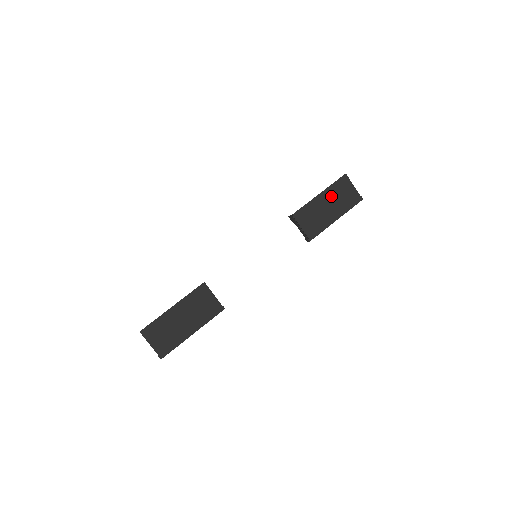
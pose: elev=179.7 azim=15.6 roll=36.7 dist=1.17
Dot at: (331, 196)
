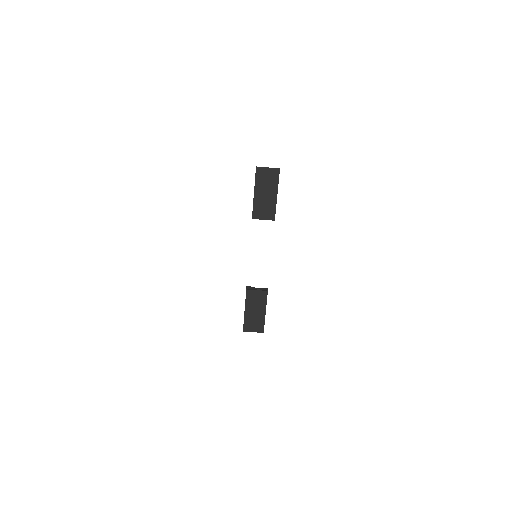
Dot at: (261, 187)
